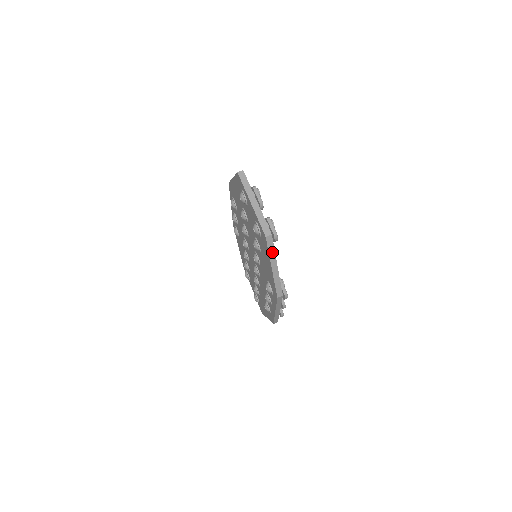
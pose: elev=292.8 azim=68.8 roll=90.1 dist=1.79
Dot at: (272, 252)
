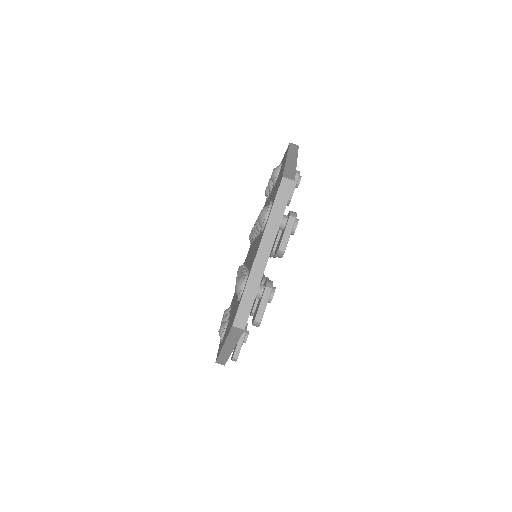
Dot at: (233, 339)
